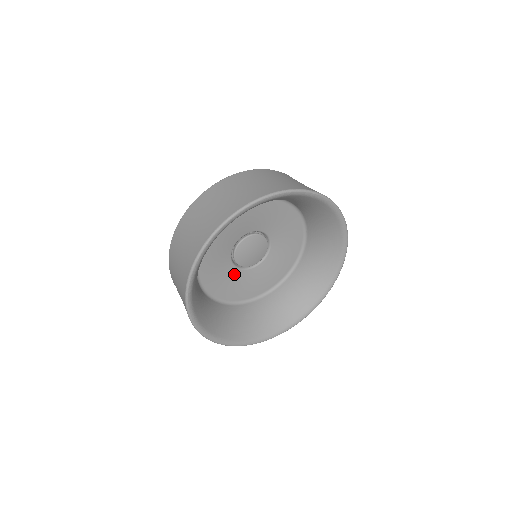
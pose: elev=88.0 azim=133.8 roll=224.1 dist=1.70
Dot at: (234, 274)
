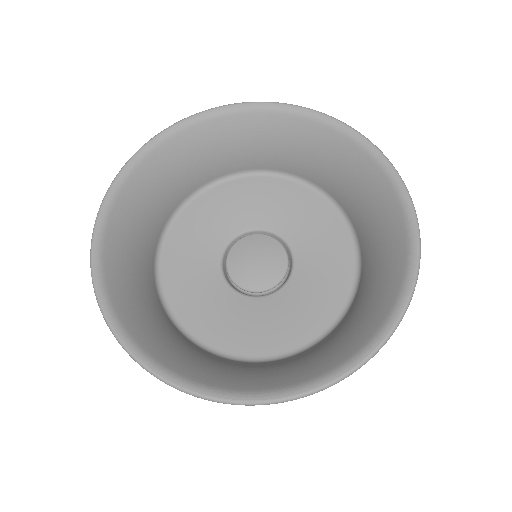
Dot at: (253, 308)
